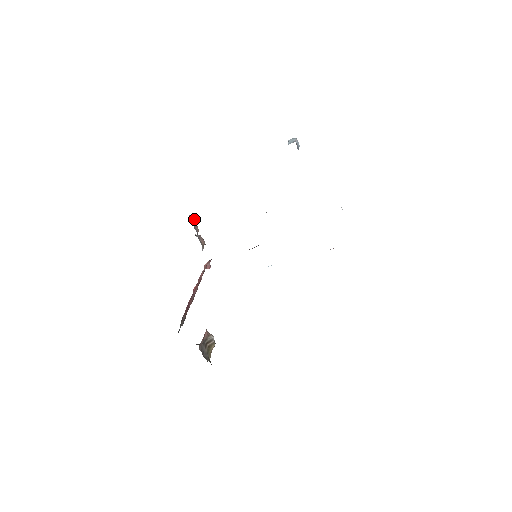
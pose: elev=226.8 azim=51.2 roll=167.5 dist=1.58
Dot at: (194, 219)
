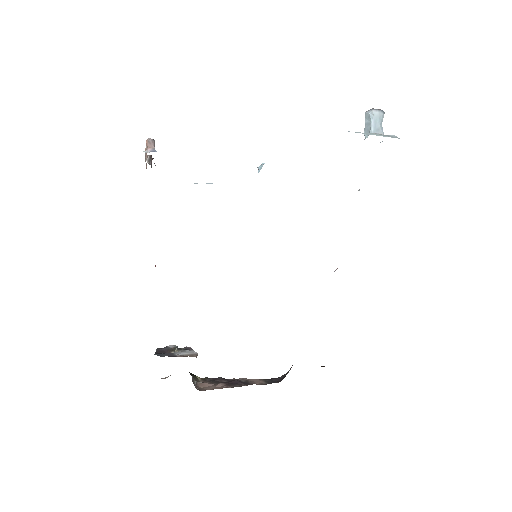
Dot at: (154, 143)
